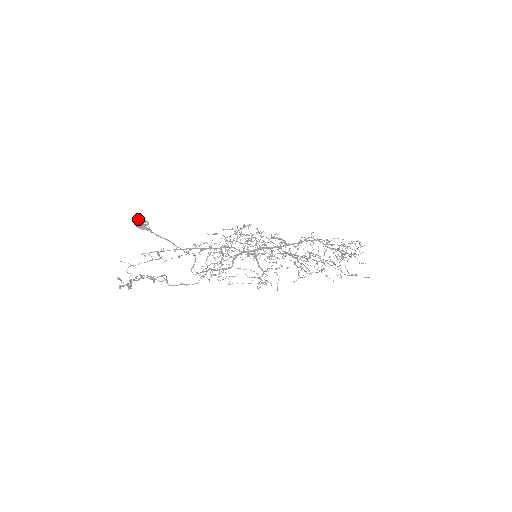
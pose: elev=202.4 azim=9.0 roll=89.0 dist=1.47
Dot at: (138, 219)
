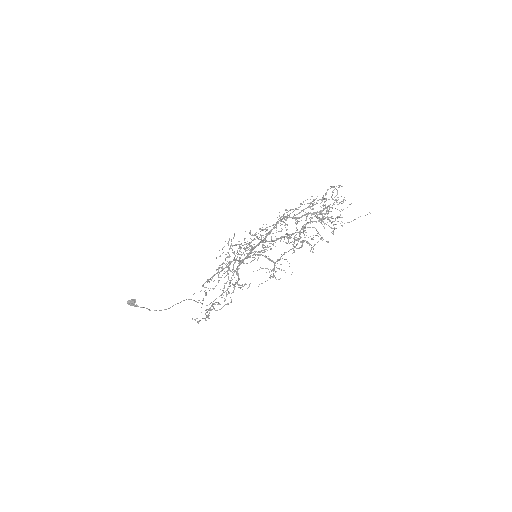
Dot at: (130, 301)
